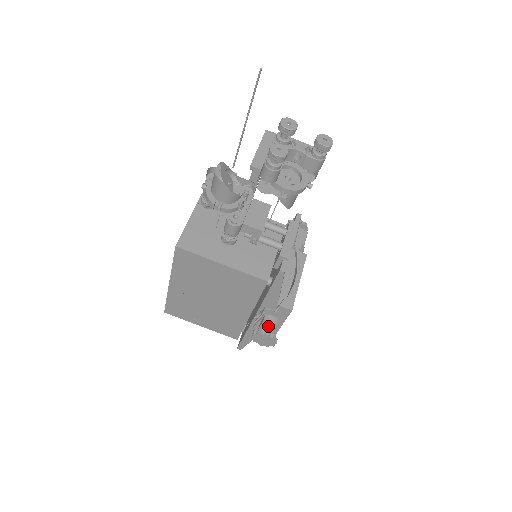
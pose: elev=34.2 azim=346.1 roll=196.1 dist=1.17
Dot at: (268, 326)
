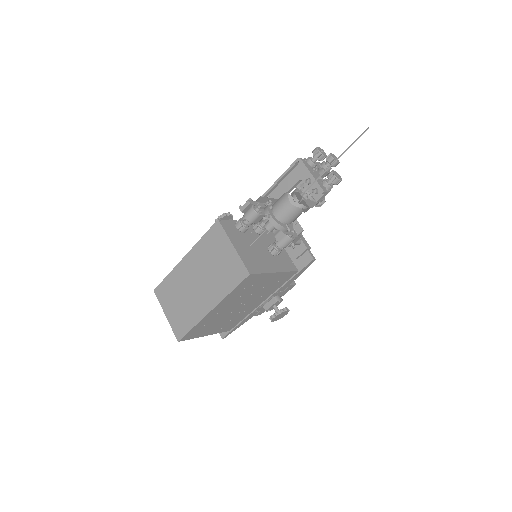
Dot at: (276, 305)
